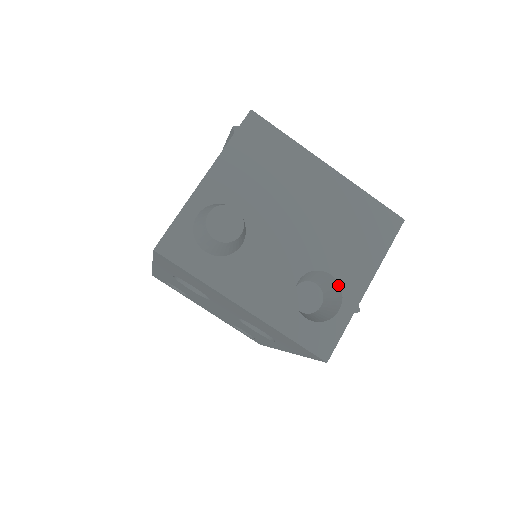
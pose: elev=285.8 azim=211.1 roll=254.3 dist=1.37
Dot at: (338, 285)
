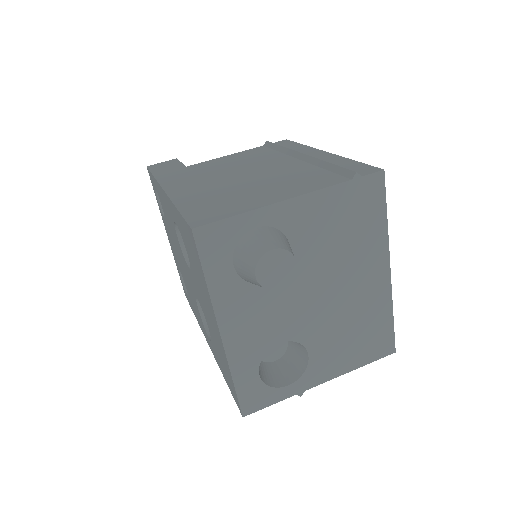
Dot at: (305, 366)
